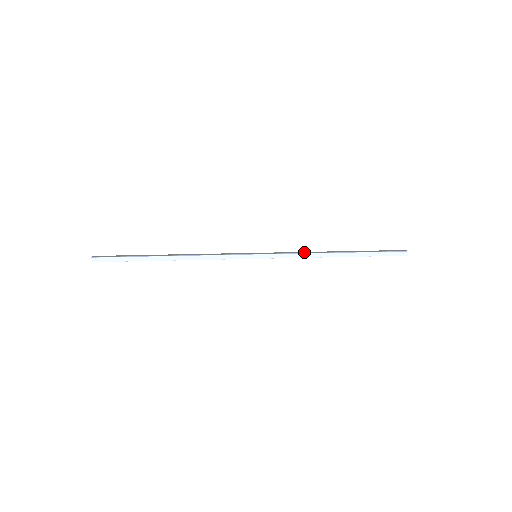
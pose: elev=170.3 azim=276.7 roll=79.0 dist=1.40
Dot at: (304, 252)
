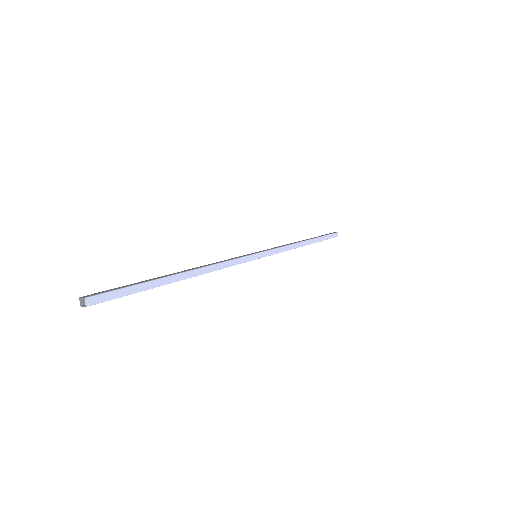
Dot at: (285, 245)
